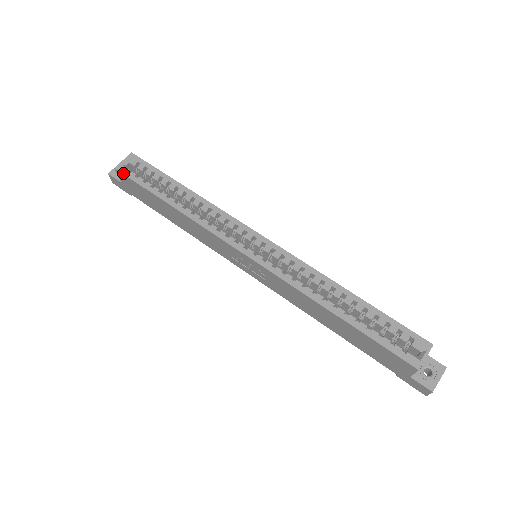
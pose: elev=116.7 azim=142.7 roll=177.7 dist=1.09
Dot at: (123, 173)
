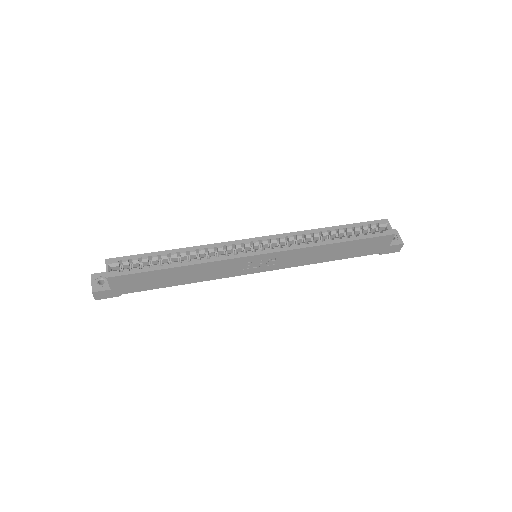
Dot at: (118, 275)
